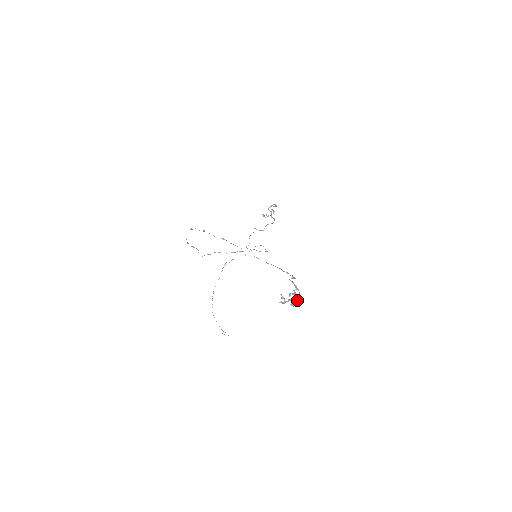
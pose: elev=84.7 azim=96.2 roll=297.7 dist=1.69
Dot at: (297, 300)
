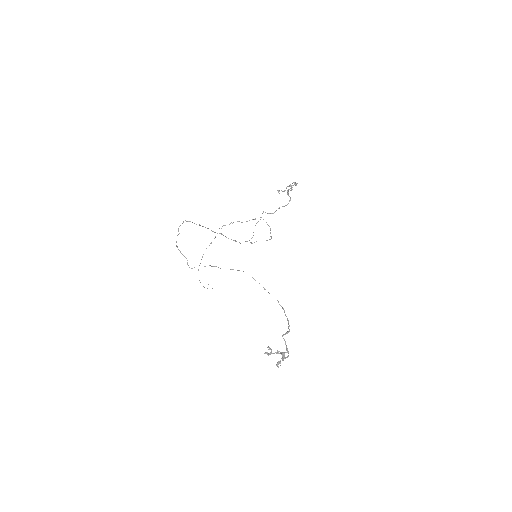
Dot at: (285, 358)
